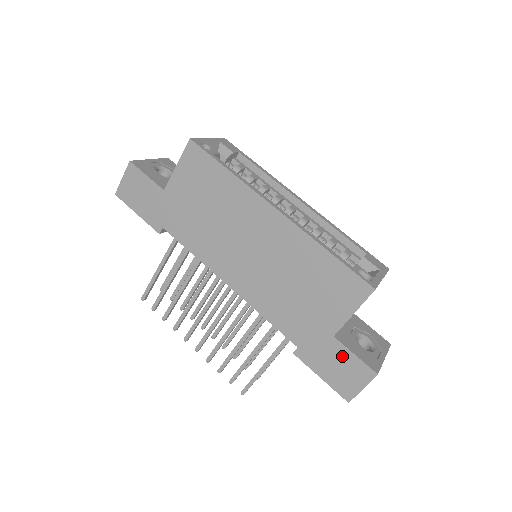
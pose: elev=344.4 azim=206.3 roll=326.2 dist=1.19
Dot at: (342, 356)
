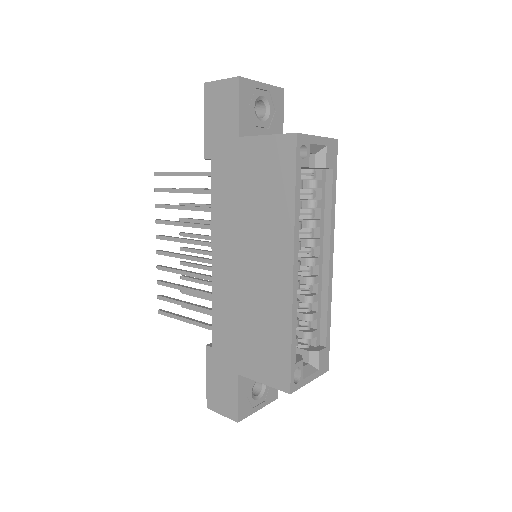
Dot at: (230, 388)
